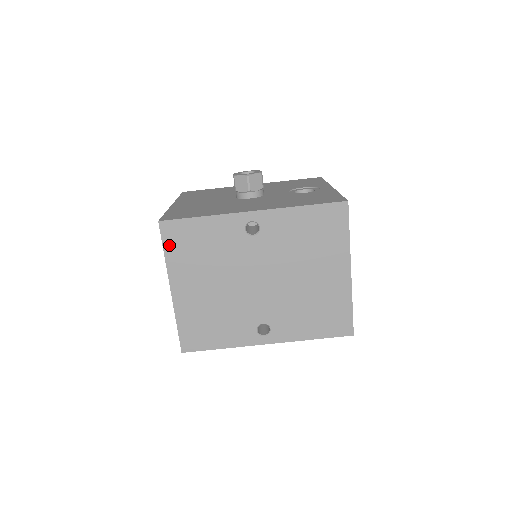
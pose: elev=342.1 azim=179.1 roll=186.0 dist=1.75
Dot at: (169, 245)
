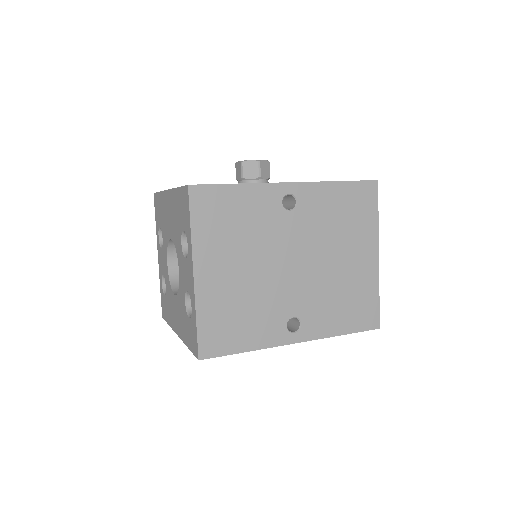
Dot at: (198, 216)
